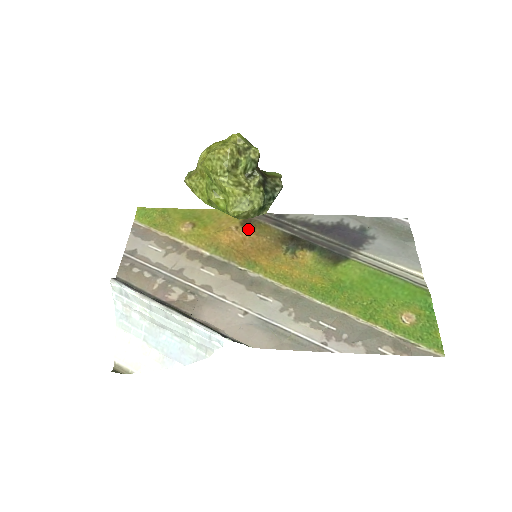
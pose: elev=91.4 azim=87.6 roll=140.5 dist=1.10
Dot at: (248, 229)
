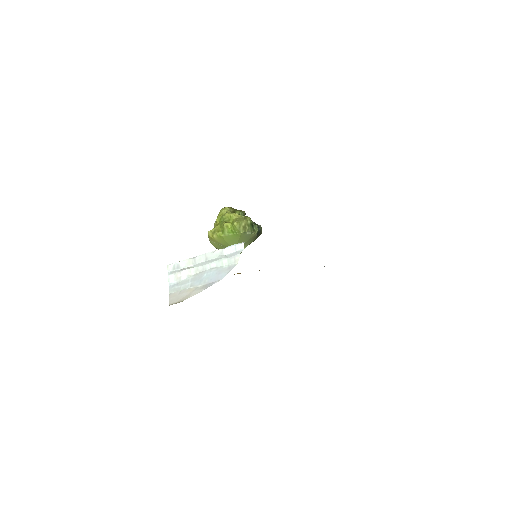
Dot at: occluded
